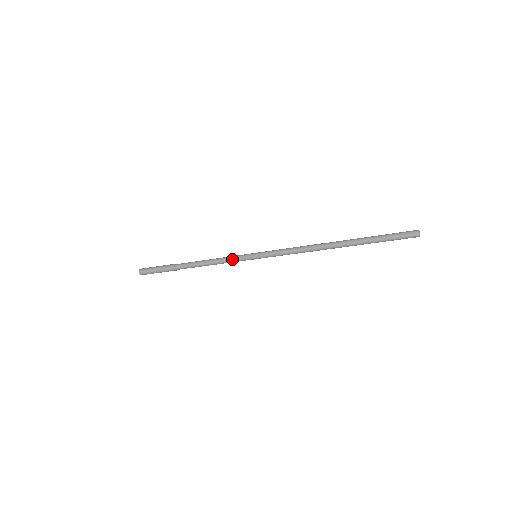
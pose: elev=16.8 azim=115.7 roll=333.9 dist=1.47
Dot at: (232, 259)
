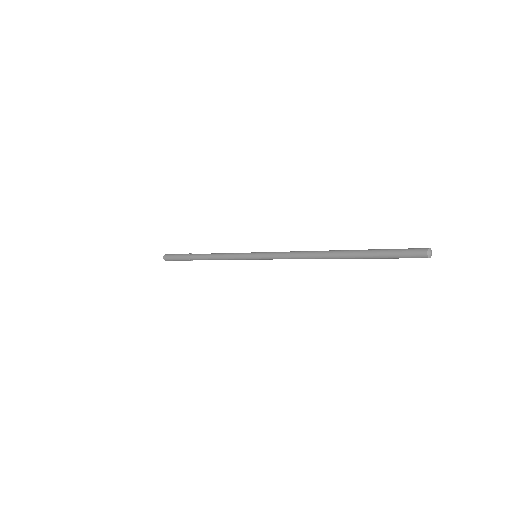
Dot at: (234, 254)
